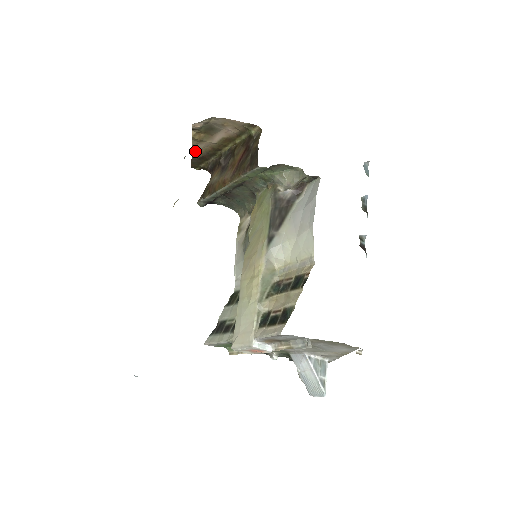
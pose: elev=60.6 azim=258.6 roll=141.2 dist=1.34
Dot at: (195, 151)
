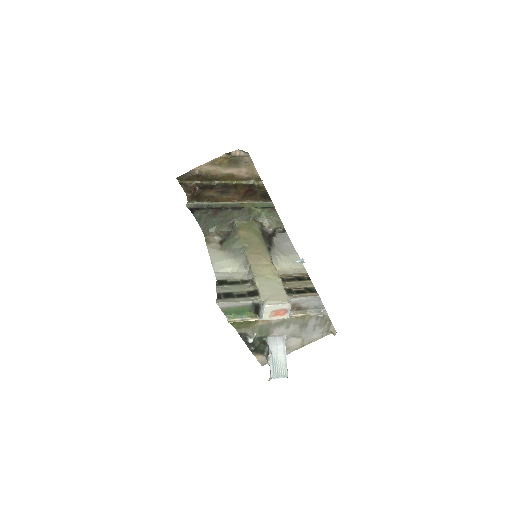
Dot at: (199, 168)
